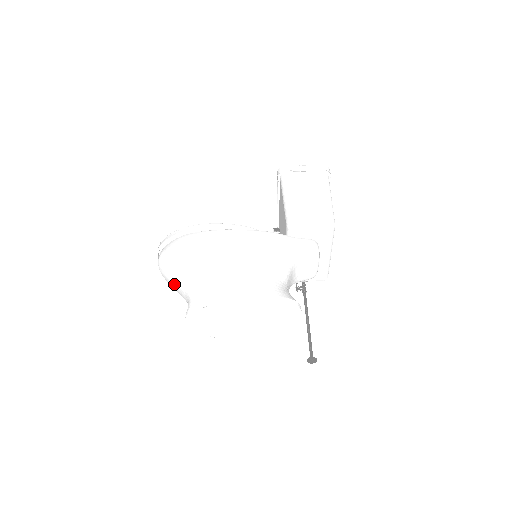
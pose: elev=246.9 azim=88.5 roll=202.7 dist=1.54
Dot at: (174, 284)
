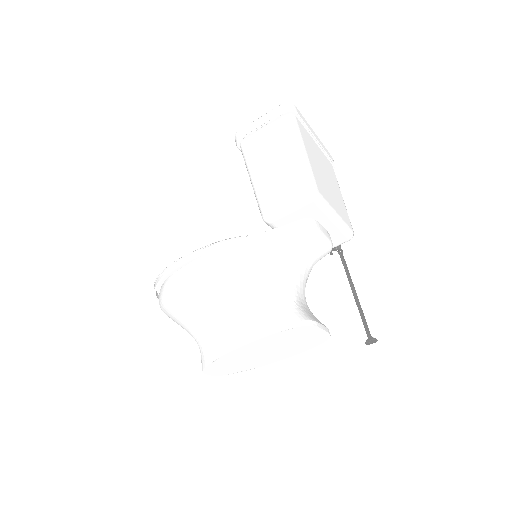
Dot at: occluded
